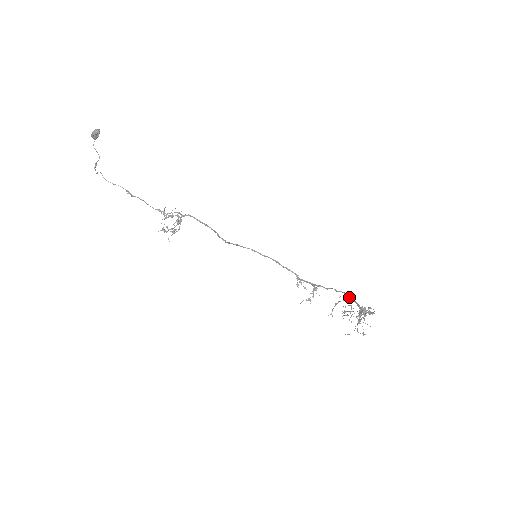
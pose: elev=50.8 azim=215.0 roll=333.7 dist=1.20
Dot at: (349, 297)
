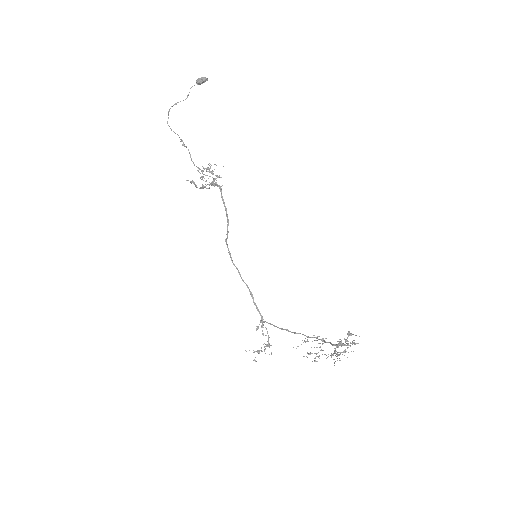
Dot at: (322, 339)
